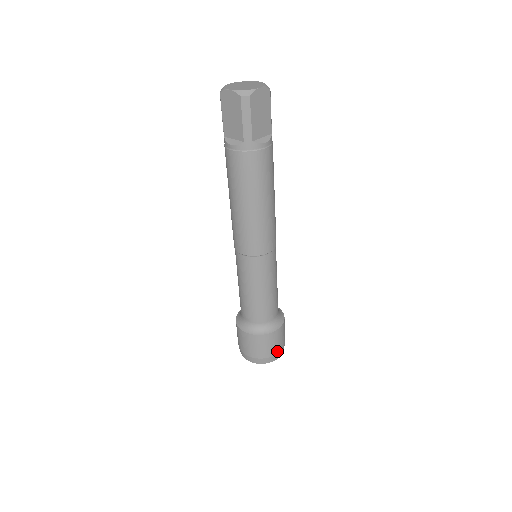
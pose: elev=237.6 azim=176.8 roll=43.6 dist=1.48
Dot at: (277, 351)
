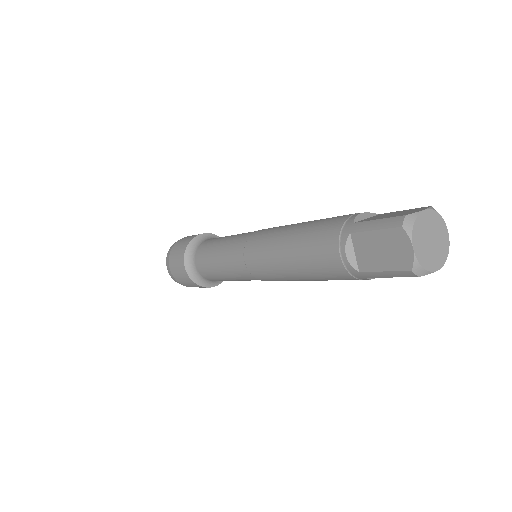
Dot at: occluded
